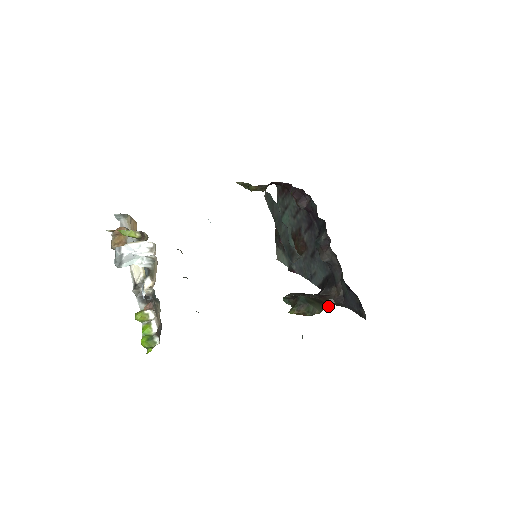
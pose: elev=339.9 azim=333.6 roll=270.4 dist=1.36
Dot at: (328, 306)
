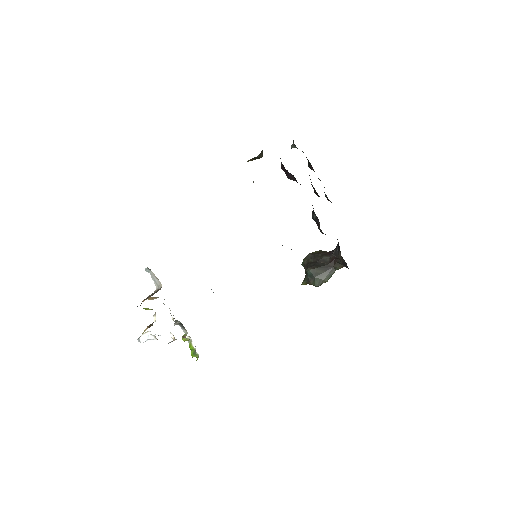
Dot at: (338, 269)
